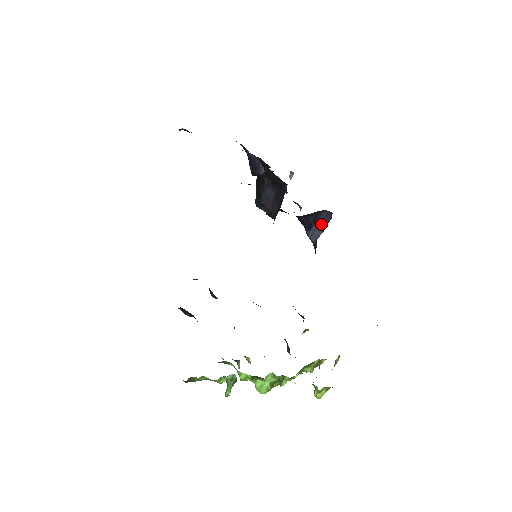
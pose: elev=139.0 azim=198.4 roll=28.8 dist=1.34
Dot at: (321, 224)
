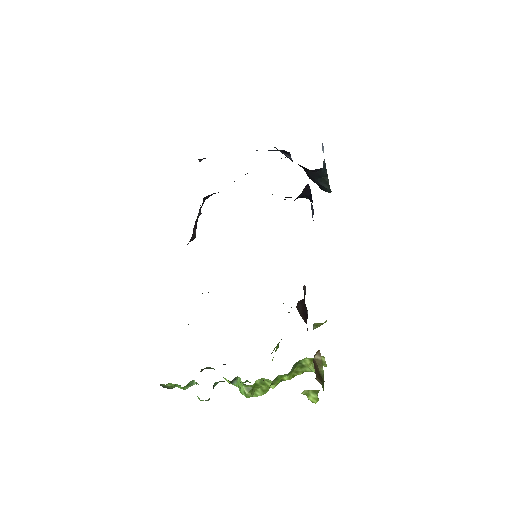
Dot at: occluded
